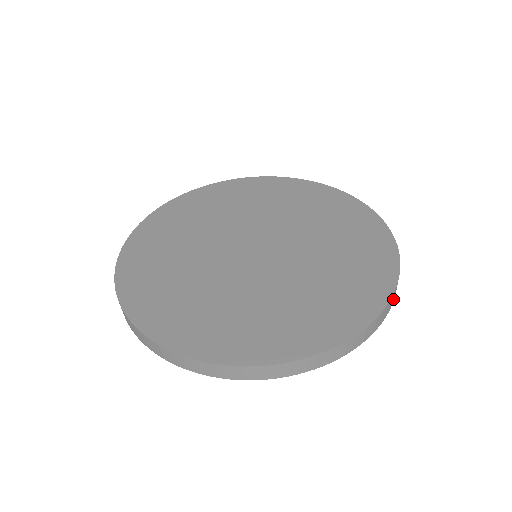
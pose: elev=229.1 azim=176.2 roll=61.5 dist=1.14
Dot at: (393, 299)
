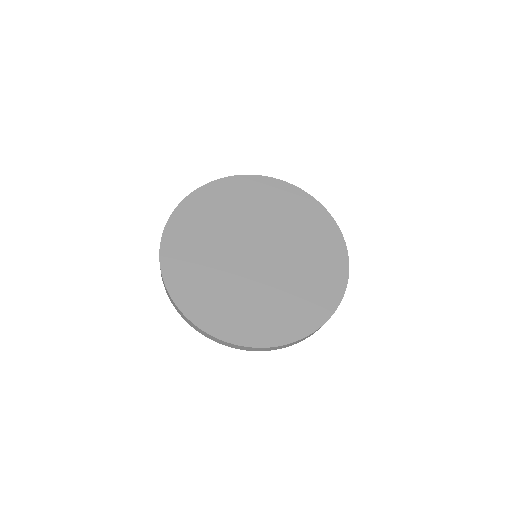
Dot at: occluded
